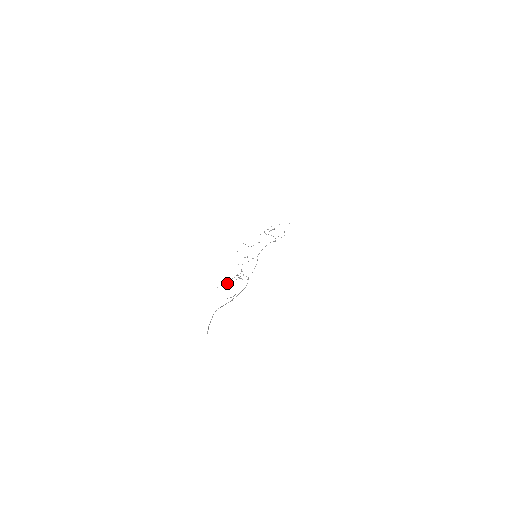
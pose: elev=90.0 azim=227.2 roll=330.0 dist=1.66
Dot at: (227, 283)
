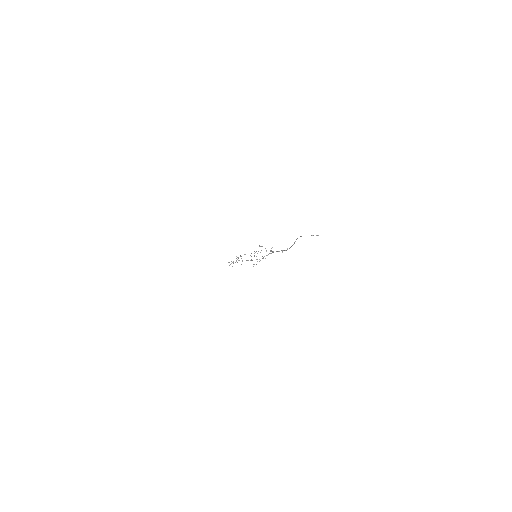
Dot at: occluded
